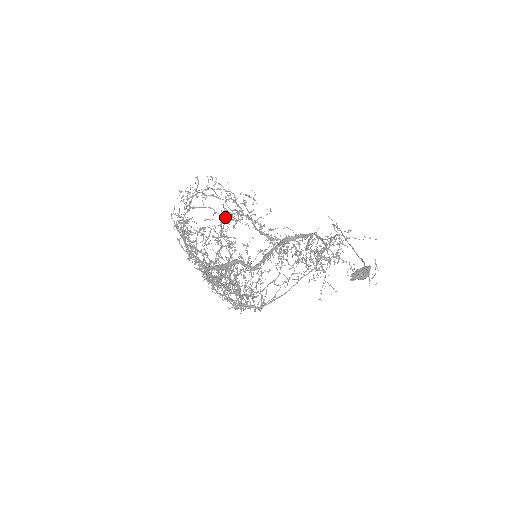
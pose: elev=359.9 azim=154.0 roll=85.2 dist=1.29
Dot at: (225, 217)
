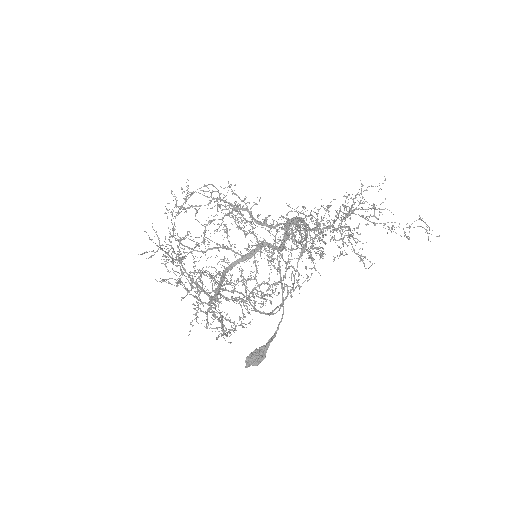
Dot at: occluded
